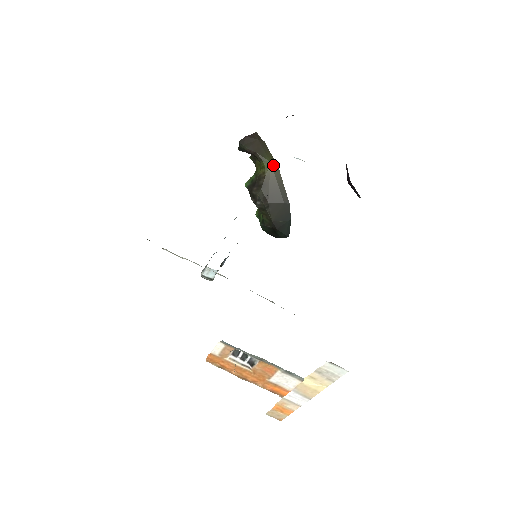
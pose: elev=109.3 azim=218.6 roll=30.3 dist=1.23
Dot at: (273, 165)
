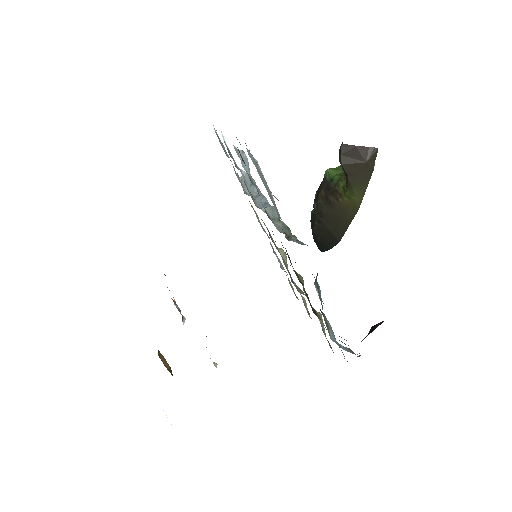
Dot at: (356, 201)
